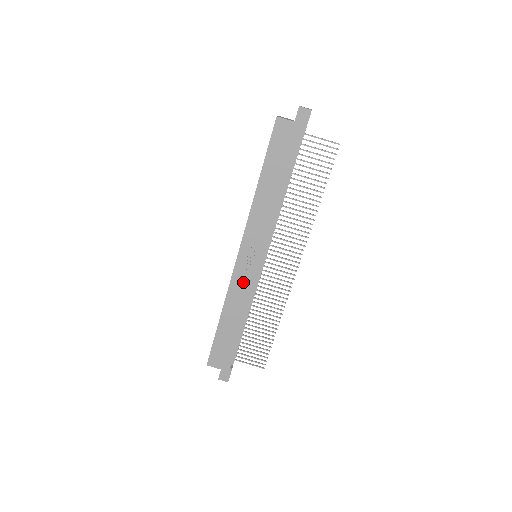
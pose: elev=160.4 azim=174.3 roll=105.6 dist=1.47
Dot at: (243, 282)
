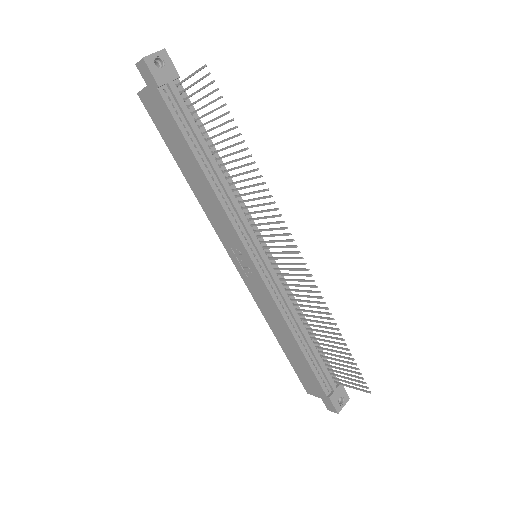
Dot at: (260, 293)
